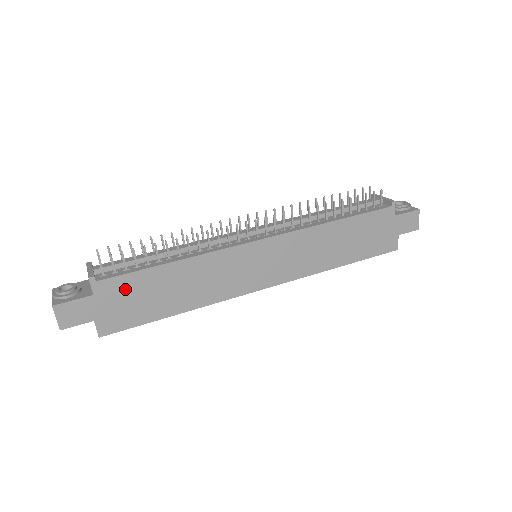
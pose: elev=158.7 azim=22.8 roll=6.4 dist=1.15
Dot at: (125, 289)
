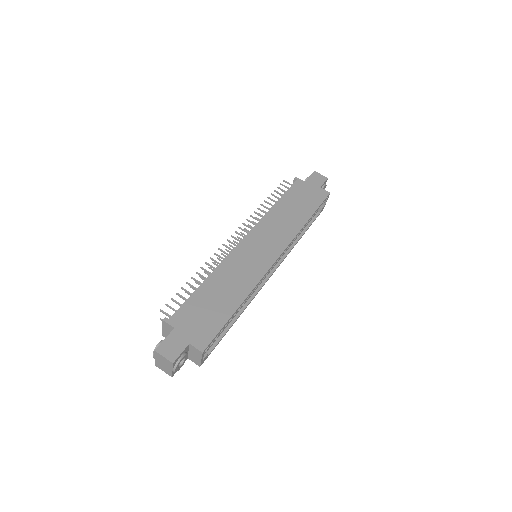
Dot at: (191, 313)
